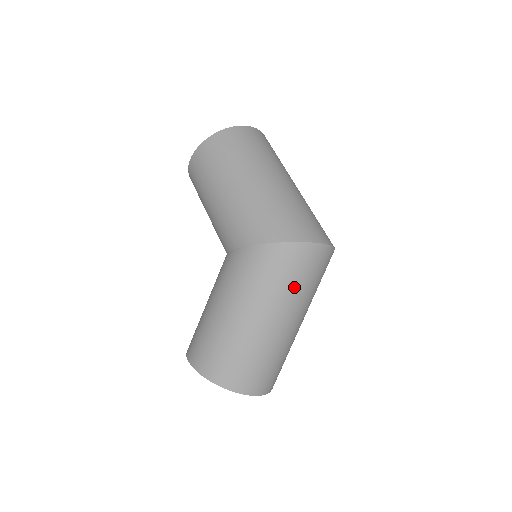
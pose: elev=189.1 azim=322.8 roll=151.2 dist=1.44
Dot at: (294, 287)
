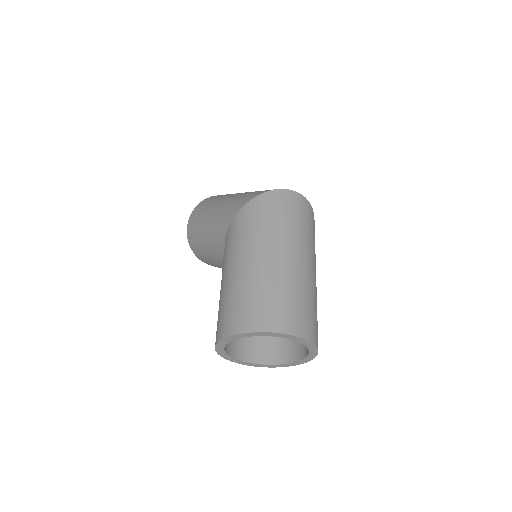
Dot at: (280, 224)
